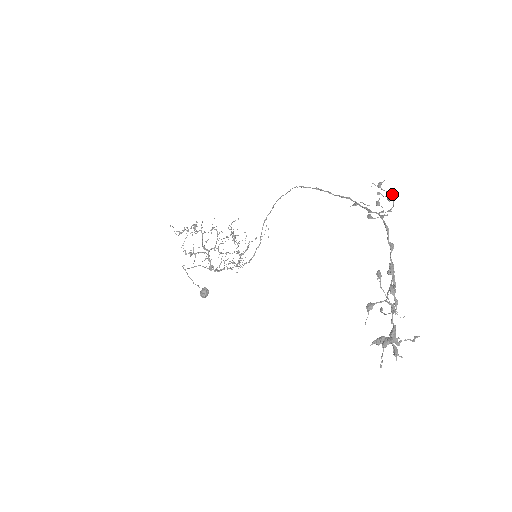
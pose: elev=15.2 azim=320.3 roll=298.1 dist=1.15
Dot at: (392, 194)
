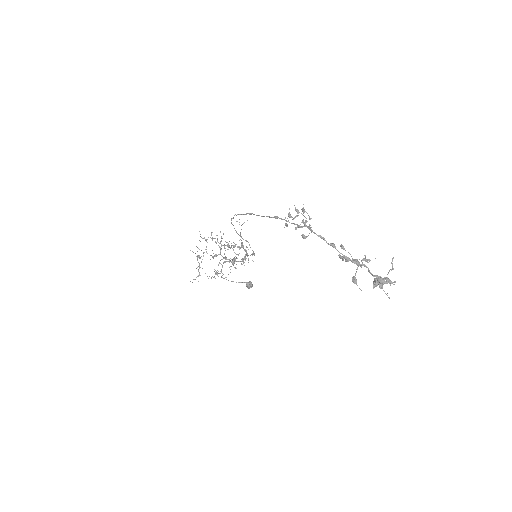
Dot at: occluded
